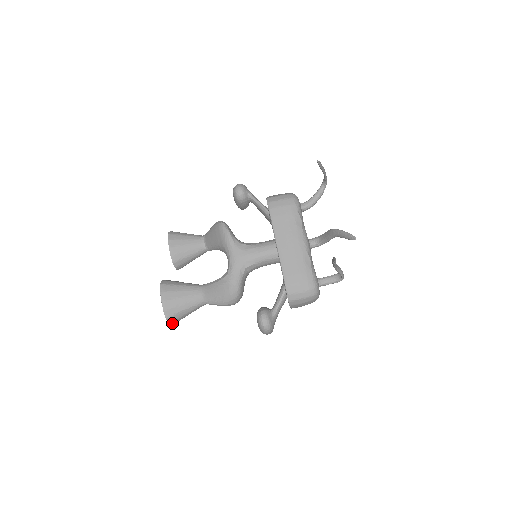
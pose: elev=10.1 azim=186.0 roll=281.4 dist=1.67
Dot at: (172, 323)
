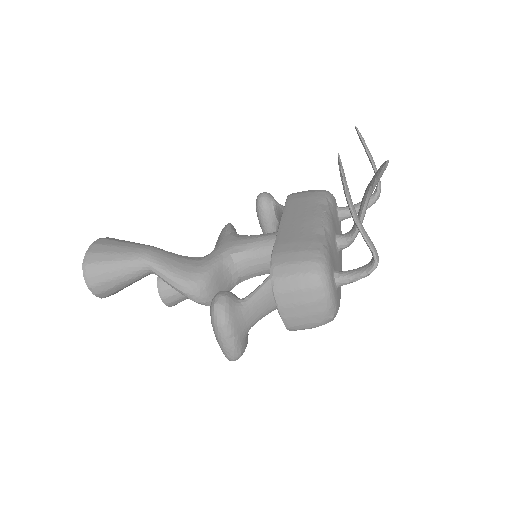
Dot at: (89, 281)
